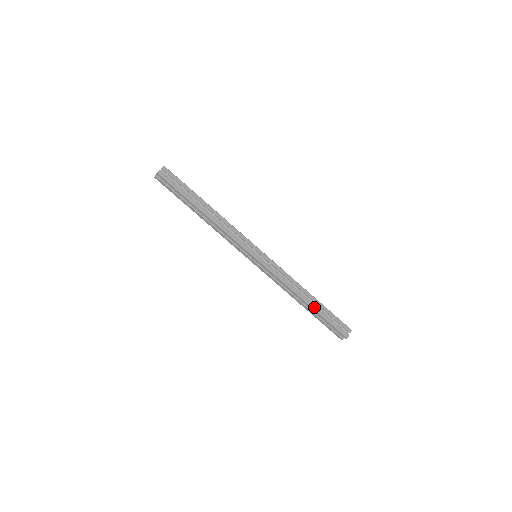
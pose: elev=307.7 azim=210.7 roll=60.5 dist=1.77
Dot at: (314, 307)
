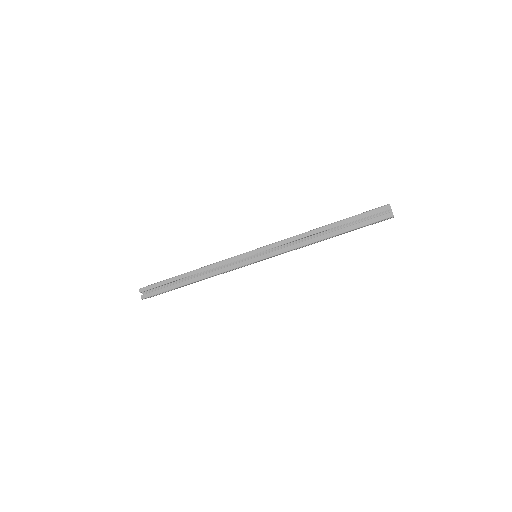
Dot at: (338, 233)
